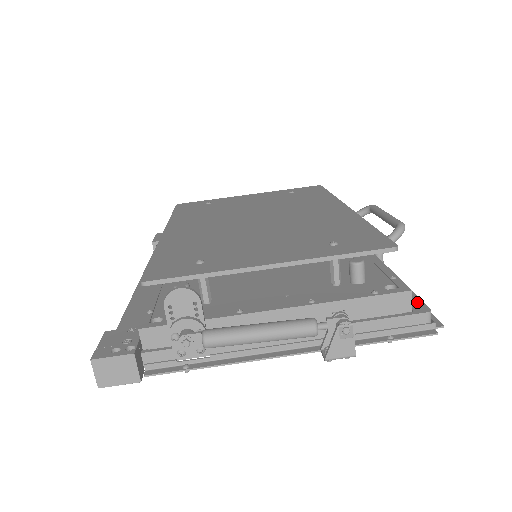
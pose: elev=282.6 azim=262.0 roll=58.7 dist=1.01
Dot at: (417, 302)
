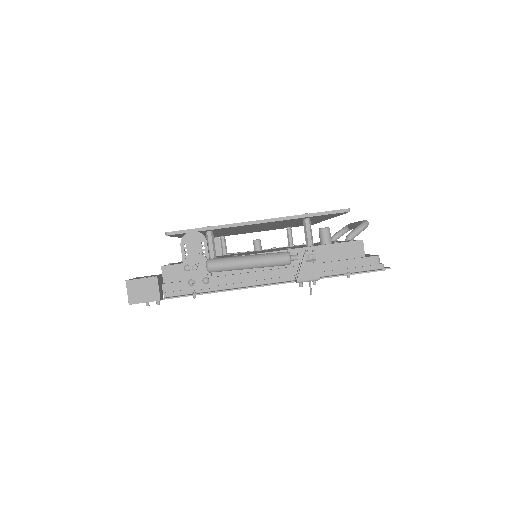
Dot at: (371, 255)
